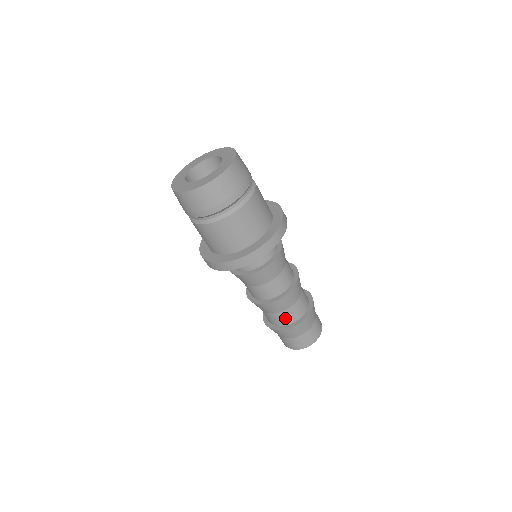
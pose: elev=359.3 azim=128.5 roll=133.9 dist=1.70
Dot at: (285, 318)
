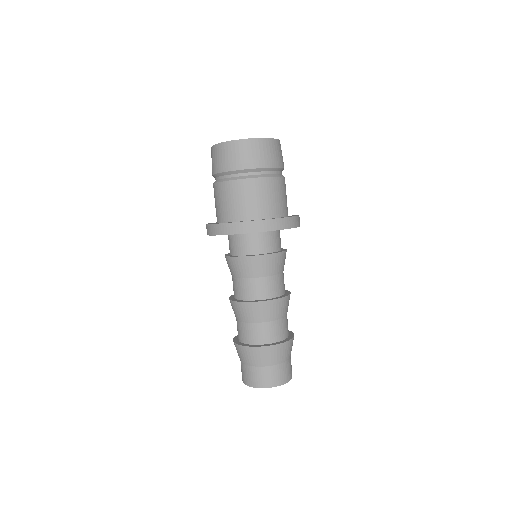
Dot at: (268, 333)
